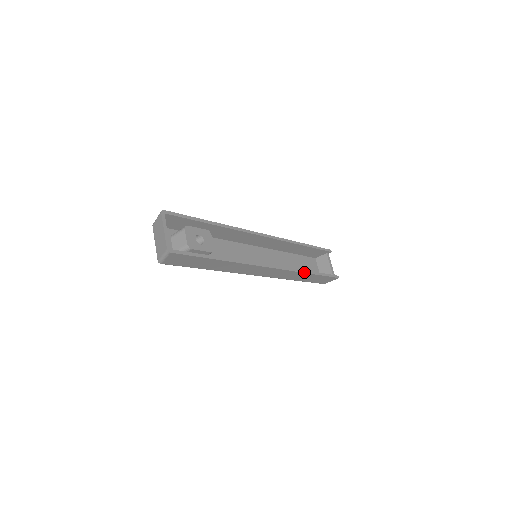
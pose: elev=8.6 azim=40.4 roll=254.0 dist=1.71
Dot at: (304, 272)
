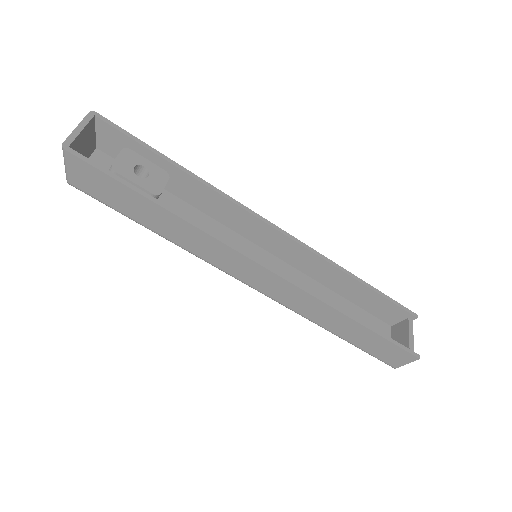
Dot at: (337, 309)
